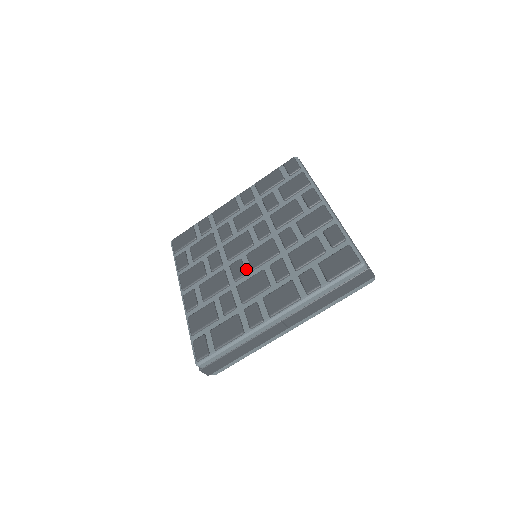
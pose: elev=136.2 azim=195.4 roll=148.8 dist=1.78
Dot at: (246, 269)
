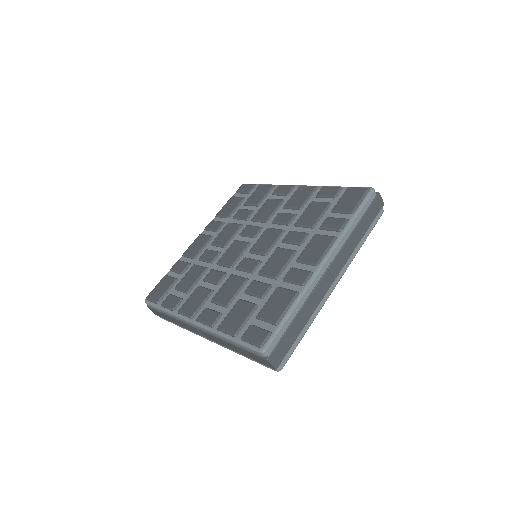
Dot at: (257, 259)
